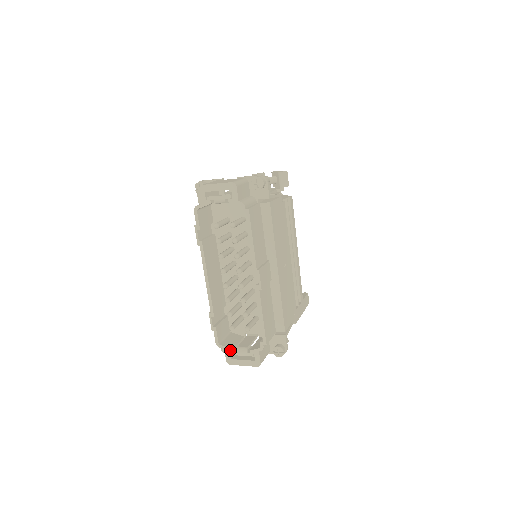
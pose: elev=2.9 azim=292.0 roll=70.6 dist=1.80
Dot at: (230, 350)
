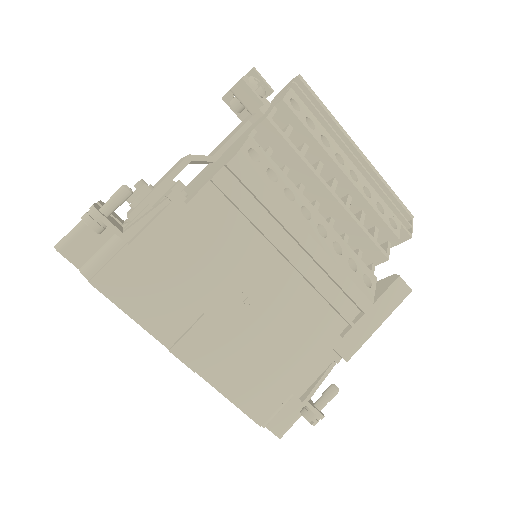
Dot at: occluded
